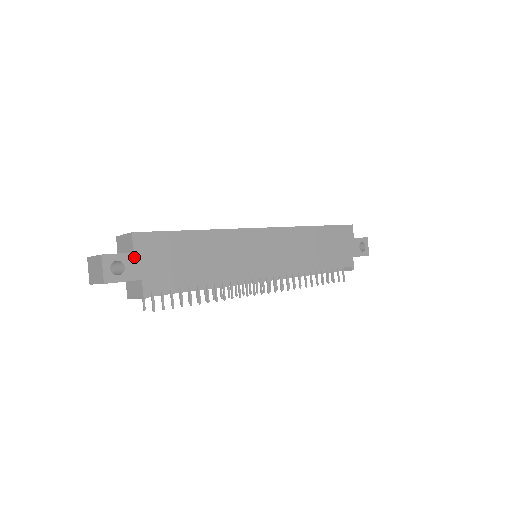
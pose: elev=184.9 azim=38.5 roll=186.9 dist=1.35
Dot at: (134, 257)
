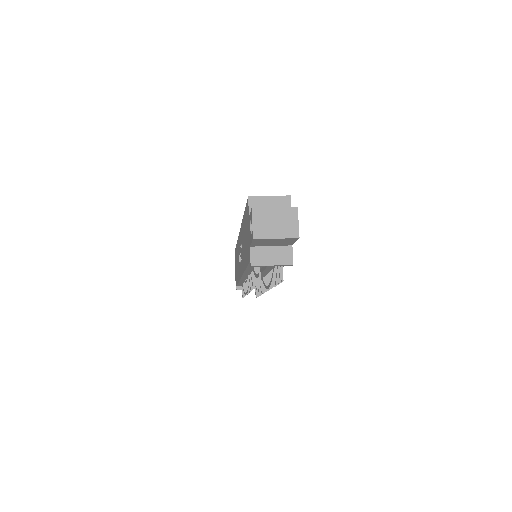
Dot at: occluded
